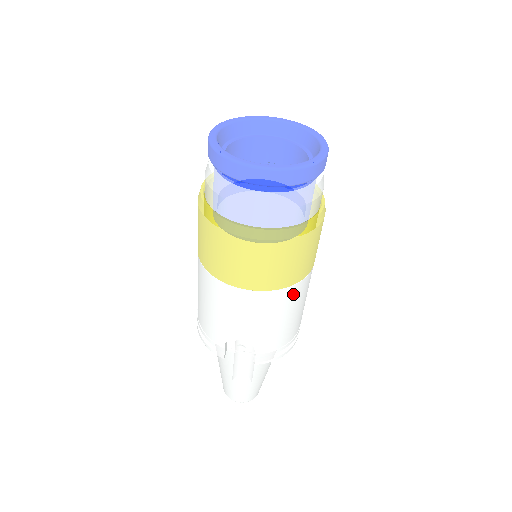
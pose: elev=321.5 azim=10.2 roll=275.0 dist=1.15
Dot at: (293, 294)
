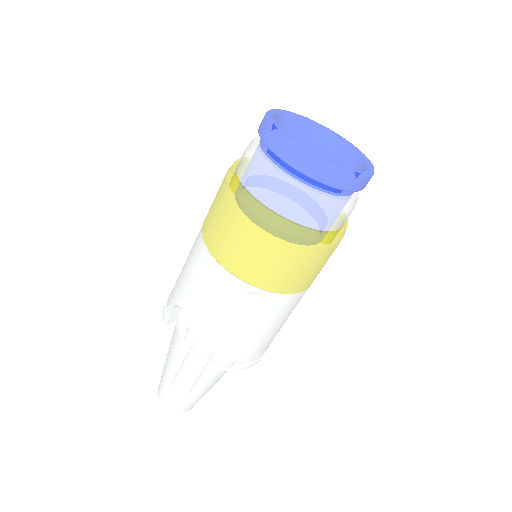
Dot at: (249, 298)
